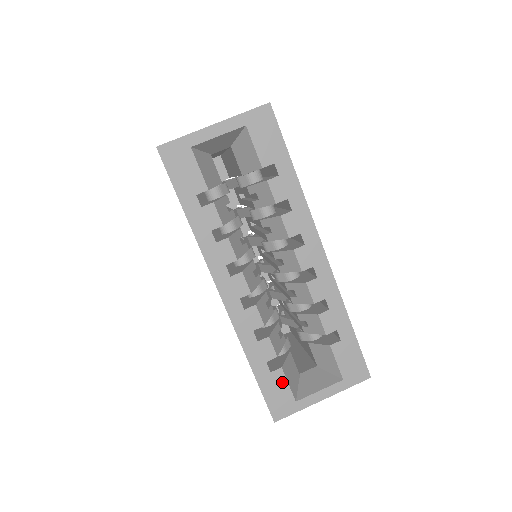
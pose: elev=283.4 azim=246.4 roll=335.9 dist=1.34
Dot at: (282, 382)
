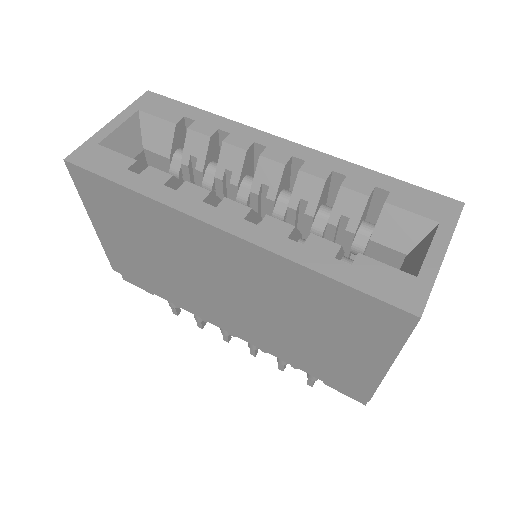
Dot at: (376, 267)
